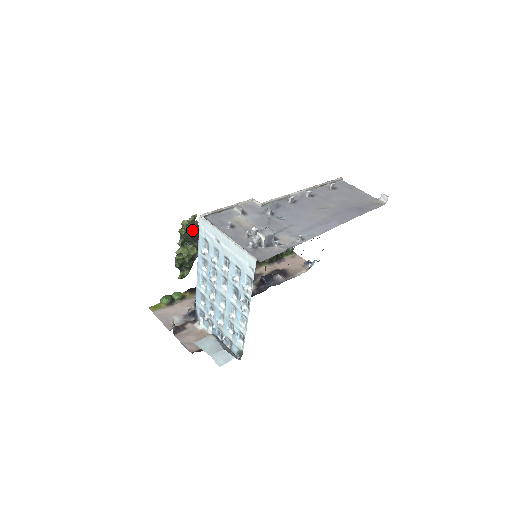
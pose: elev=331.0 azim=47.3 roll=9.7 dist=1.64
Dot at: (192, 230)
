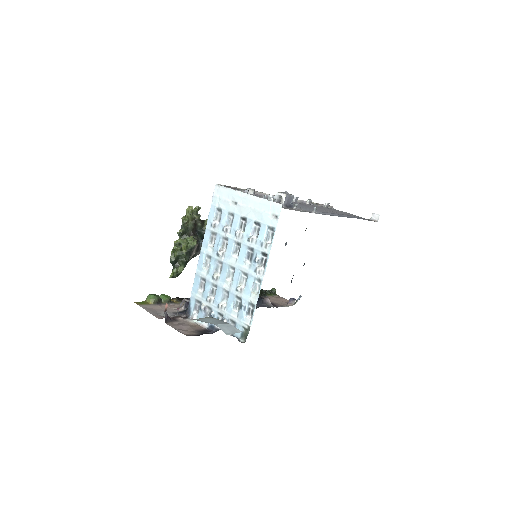
Dot at: (195, 221)
